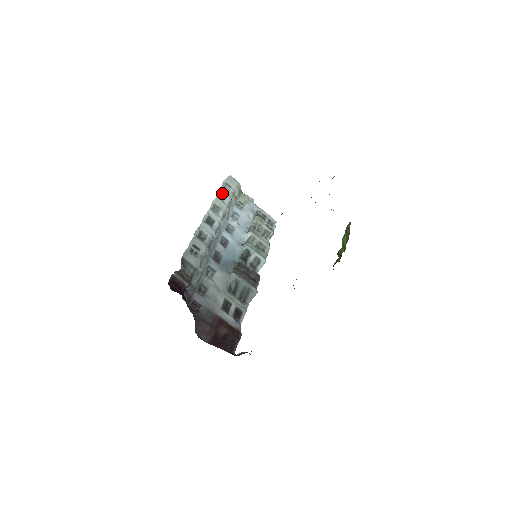
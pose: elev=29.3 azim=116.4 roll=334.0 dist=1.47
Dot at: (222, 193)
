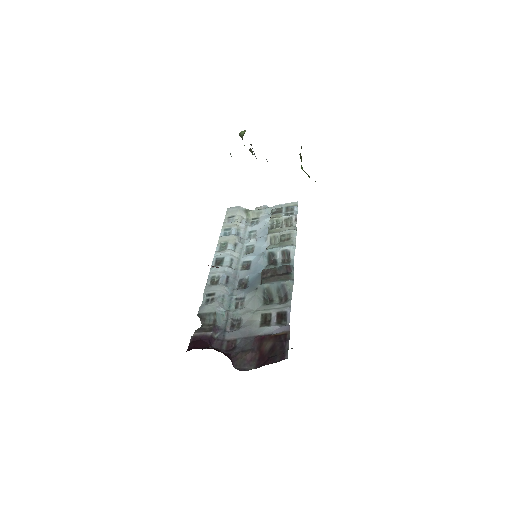
Dot at: (225, 229)
